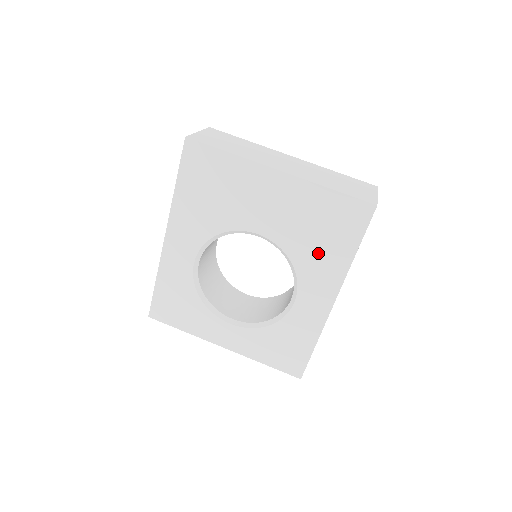
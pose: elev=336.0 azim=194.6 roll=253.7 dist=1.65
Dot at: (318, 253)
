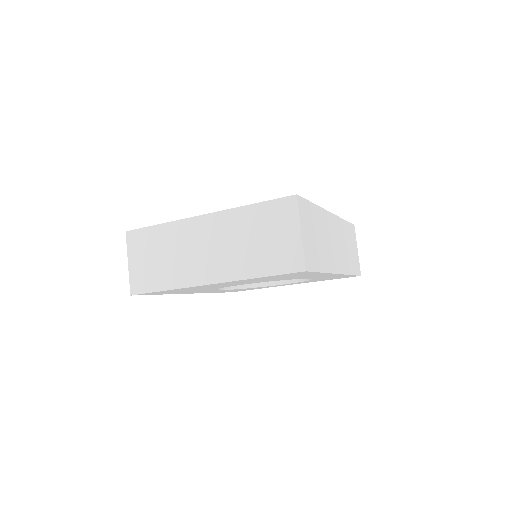
Dot at: (295, 277)
